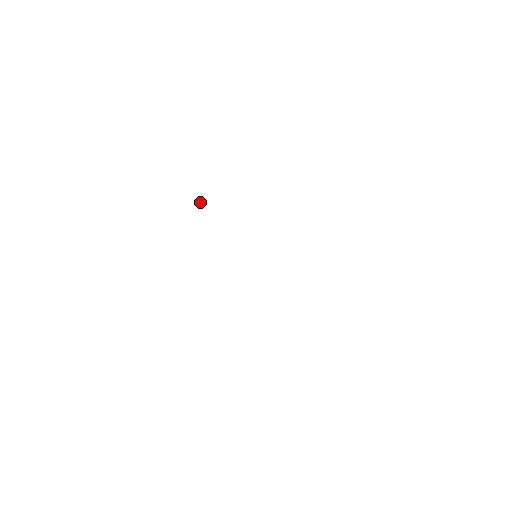
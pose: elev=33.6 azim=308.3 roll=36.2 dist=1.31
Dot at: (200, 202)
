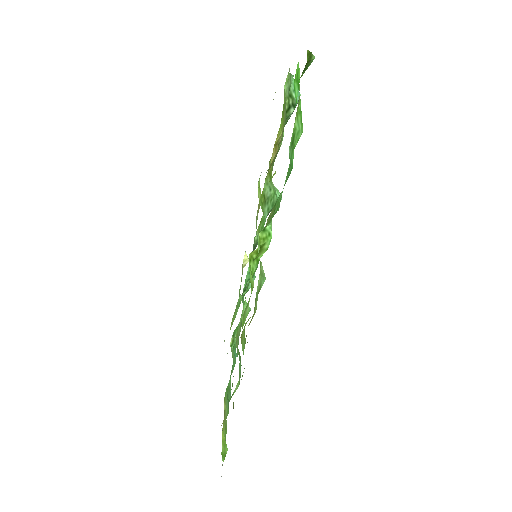
Dot at: (245, 257)
